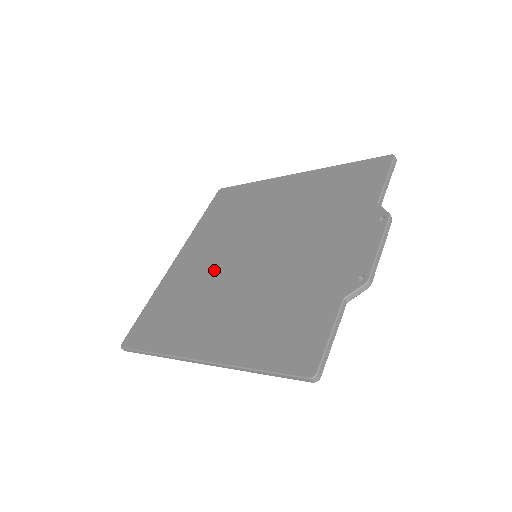
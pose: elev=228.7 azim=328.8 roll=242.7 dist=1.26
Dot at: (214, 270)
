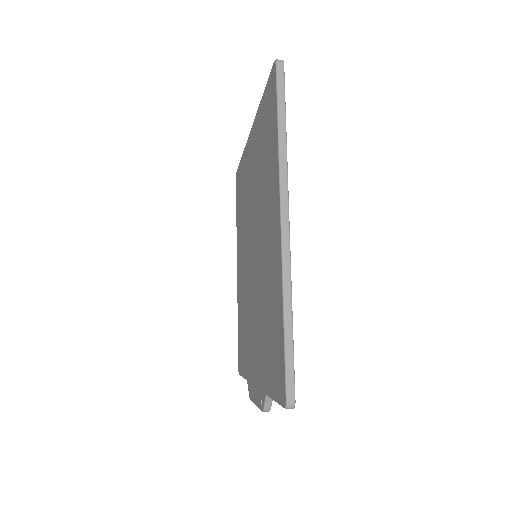
Dot at: (248, 215)
